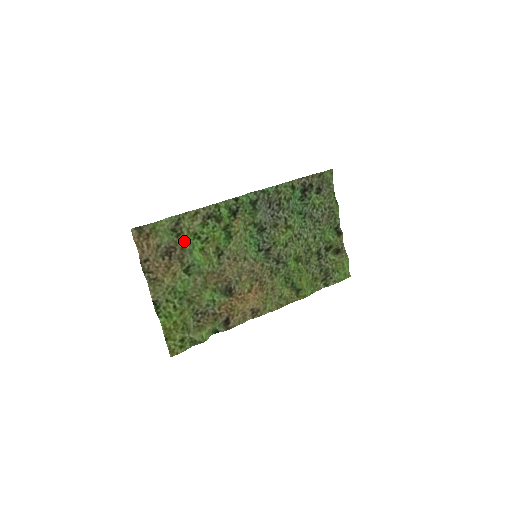
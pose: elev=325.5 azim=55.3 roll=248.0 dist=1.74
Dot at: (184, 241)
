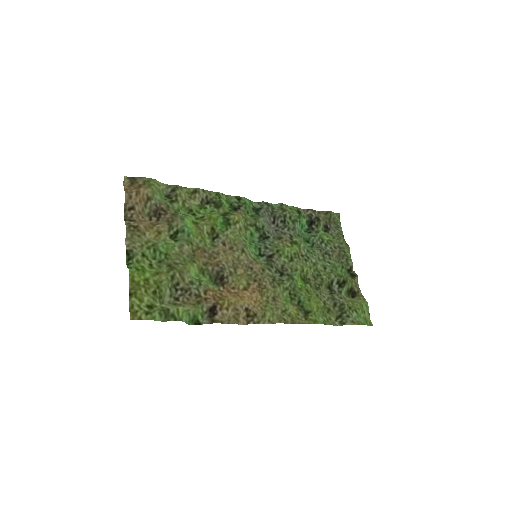
Dot at: (177, 209)
